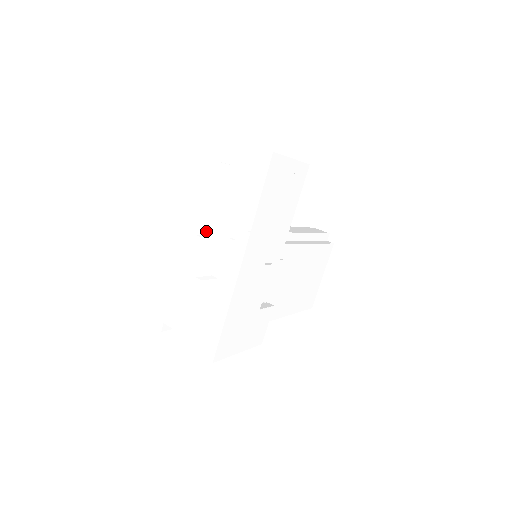
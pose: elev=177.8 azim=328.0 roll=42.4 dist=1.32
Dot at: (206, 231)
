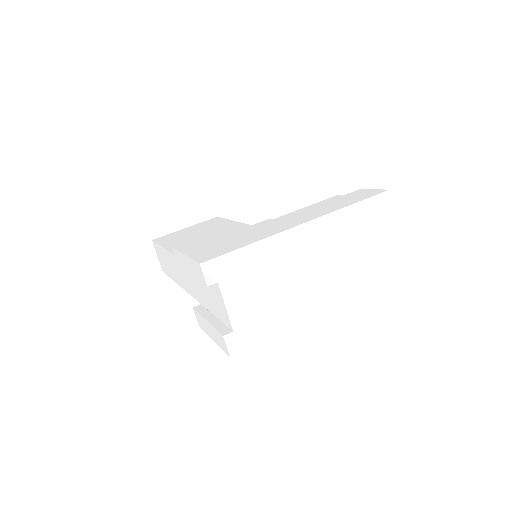
Dot at: (326, 261)
